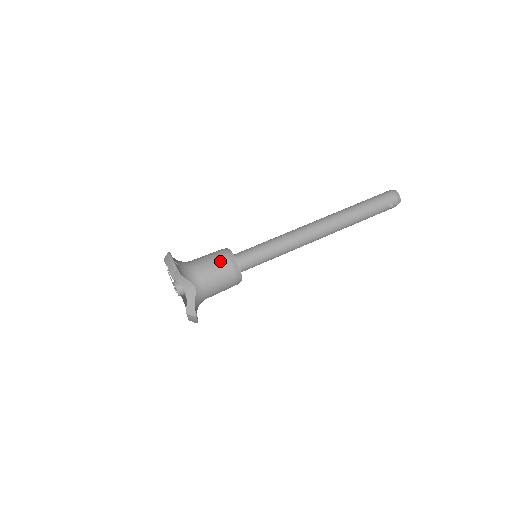
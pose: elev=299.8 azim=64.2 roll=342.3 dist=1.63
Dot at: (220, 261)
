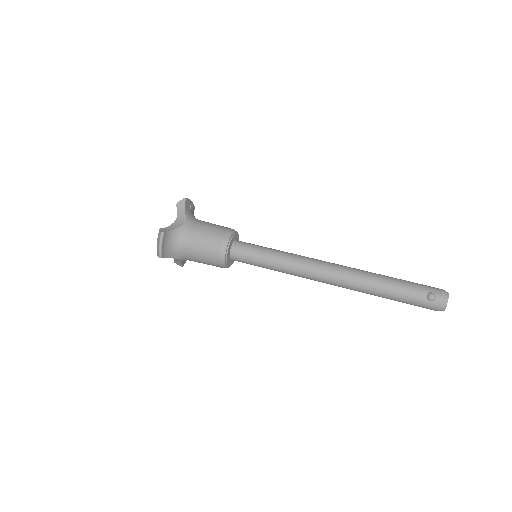
Dot at: (222, 226)
